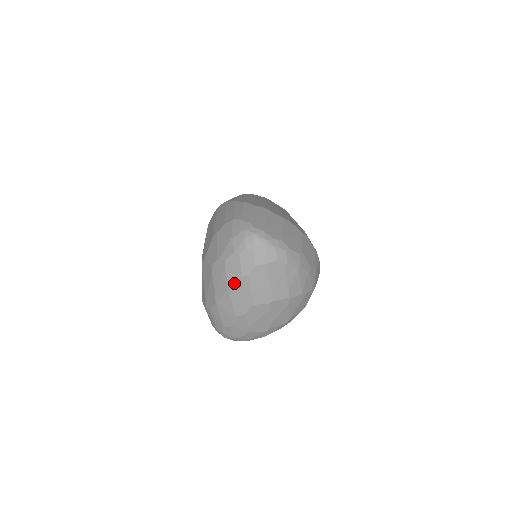
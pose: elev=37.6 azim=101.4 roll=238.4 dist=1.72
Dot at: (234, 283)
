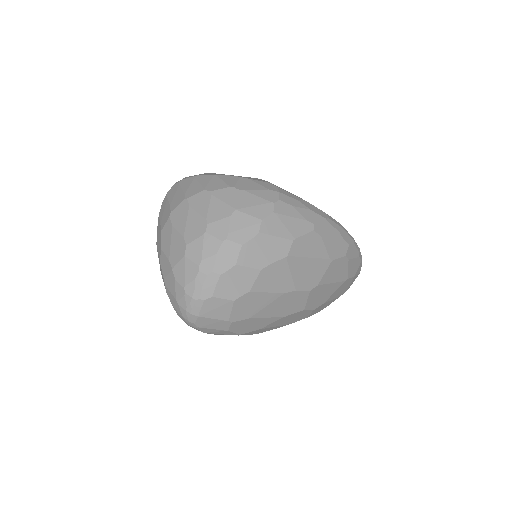
Dot at: (157, 234)
